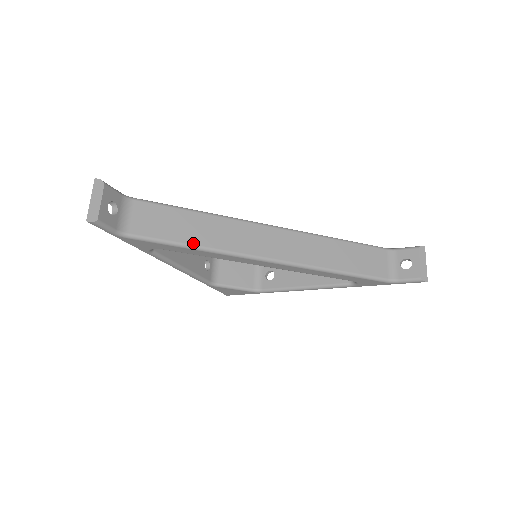
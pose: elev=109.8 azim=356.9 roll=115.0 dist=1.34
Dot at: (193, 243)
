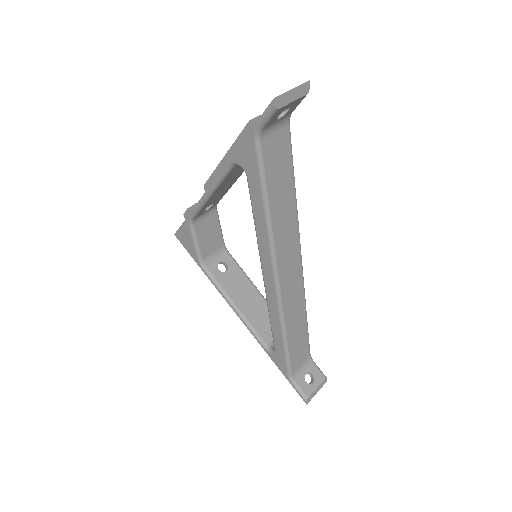
Dot at: (271, 208)
